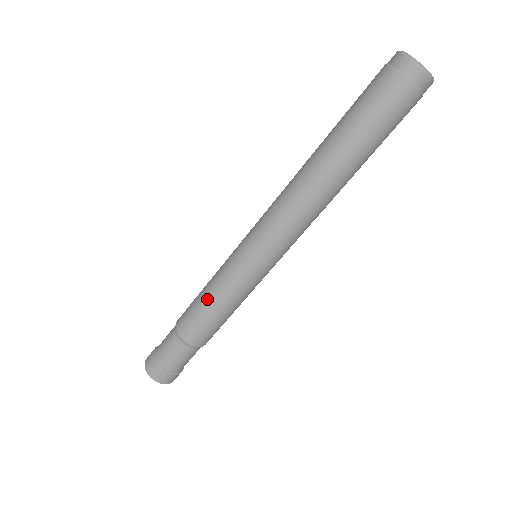
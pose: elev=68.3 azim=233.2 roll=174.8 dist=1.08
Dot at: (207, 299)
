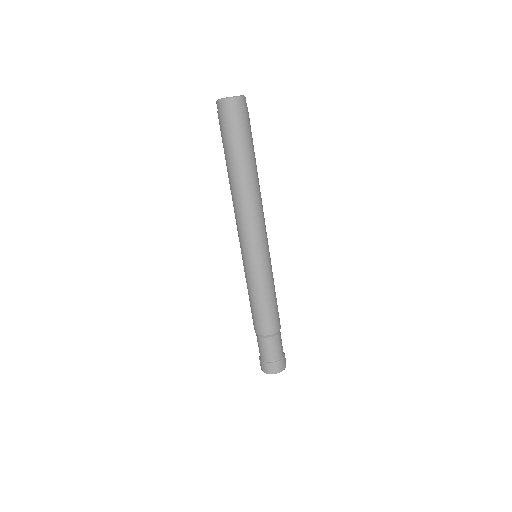
Dot at: (255, 302)
